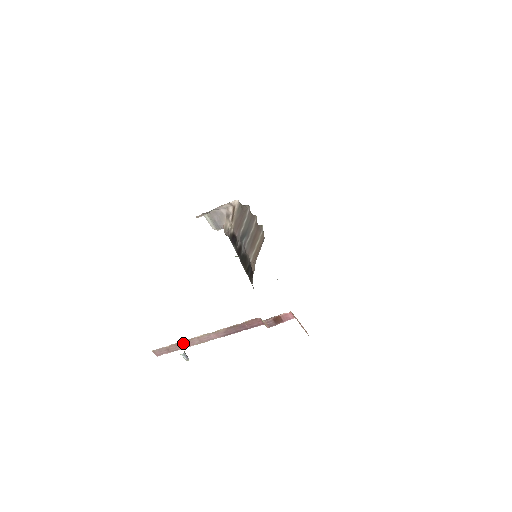
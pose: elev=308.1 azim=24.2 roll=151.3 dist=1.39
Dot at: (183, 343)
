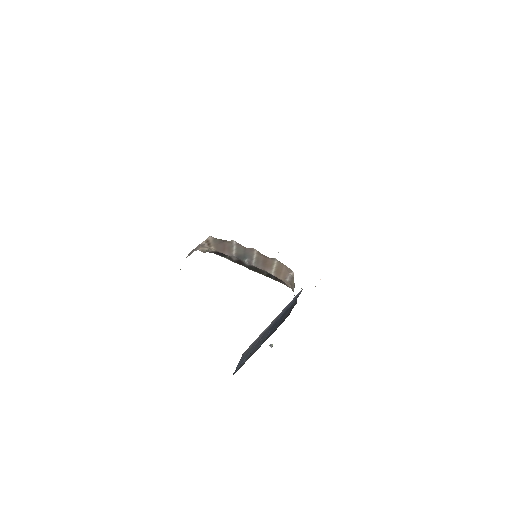
Dot at: occluded
